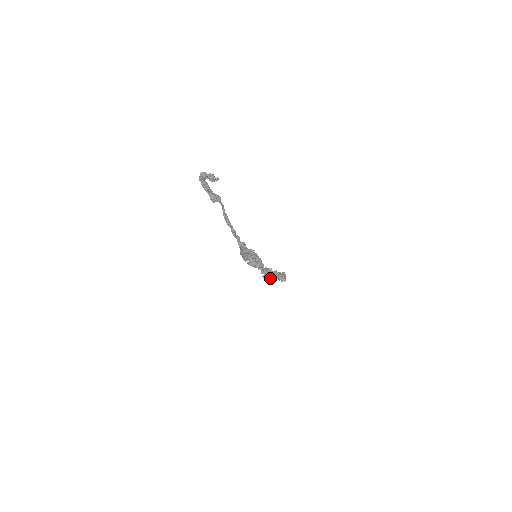
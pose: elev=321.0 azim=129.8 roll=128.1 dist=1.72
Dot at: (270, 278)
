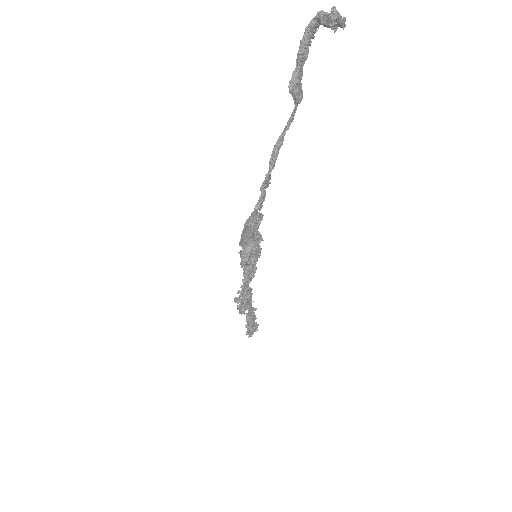
Dot at: (241, 309)
